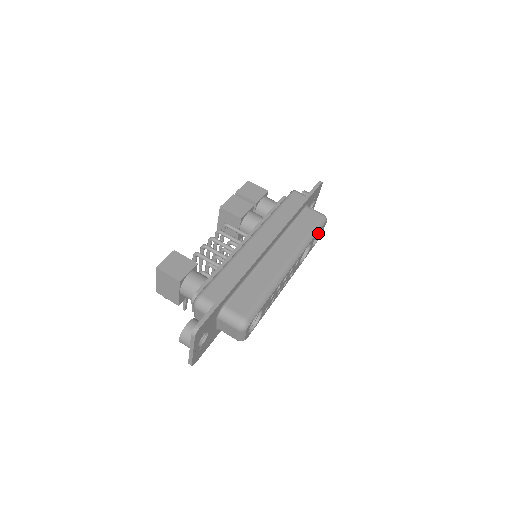
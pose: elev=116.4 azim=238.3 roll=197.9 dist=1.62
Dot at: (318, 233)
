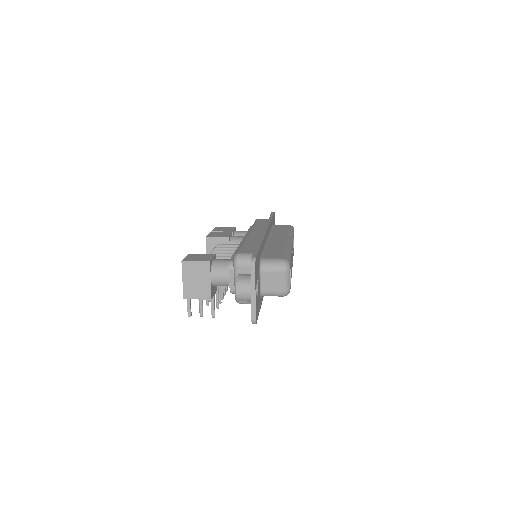
Dot at: occluded
